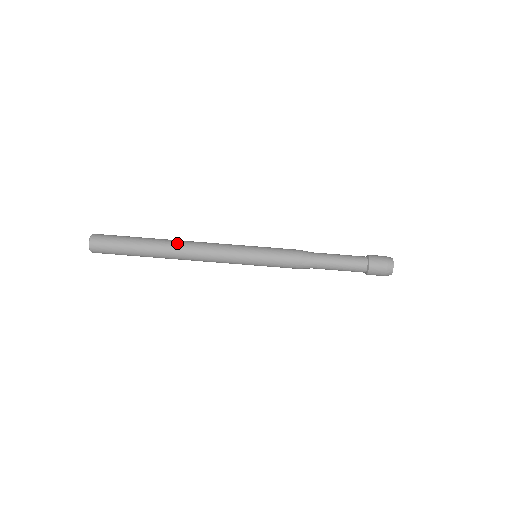
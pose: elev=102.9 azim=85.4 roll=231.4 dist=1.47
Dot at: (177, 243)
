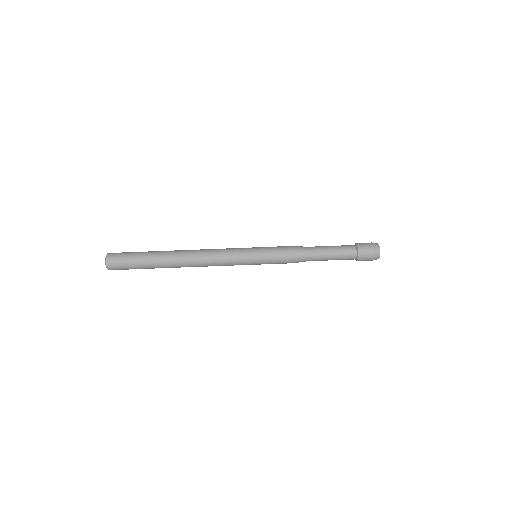
Dot at: (184, 257)
